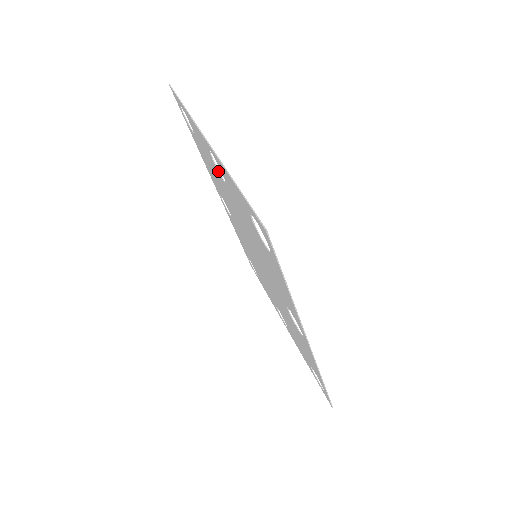
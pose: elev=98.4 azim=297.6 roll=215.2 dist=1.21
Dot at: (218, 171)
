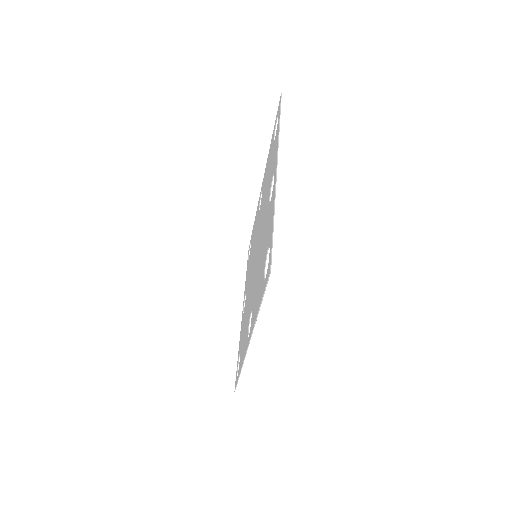
Dot at: occluded
